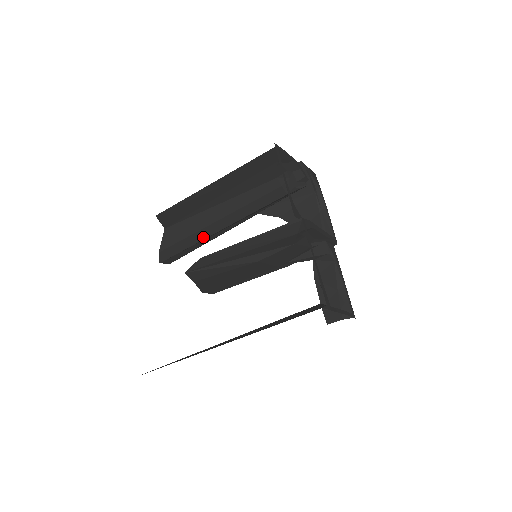
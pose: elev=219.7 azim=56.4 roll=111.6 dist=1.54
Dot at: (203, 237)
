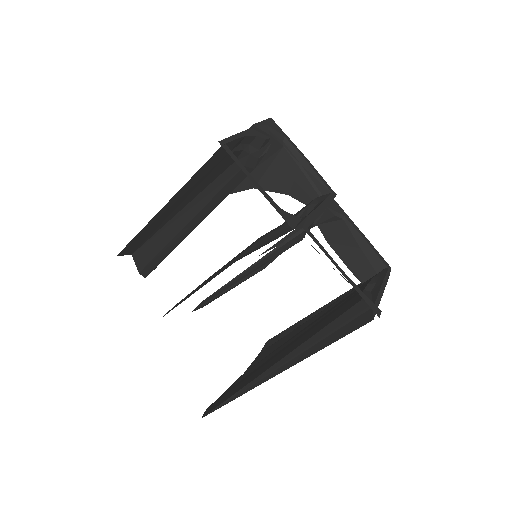
Dot at: (178, 242)
